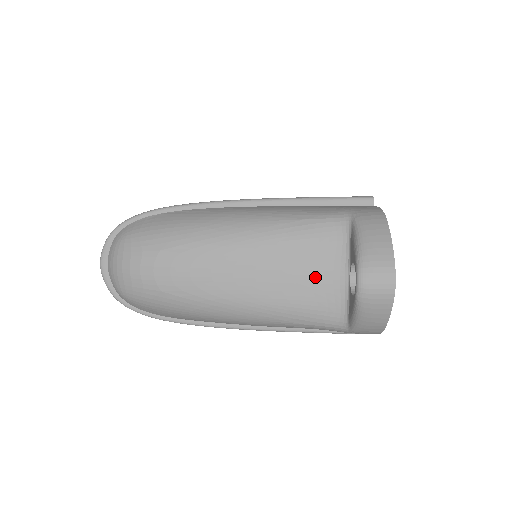
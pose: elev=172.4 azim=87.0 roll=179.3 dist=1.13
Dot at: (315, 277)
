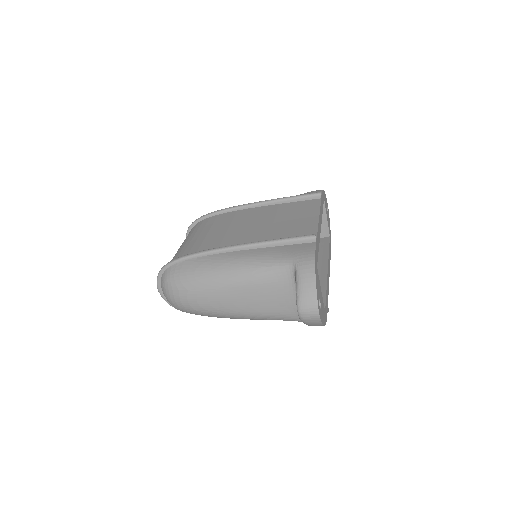
Dot at: (280, 300)
